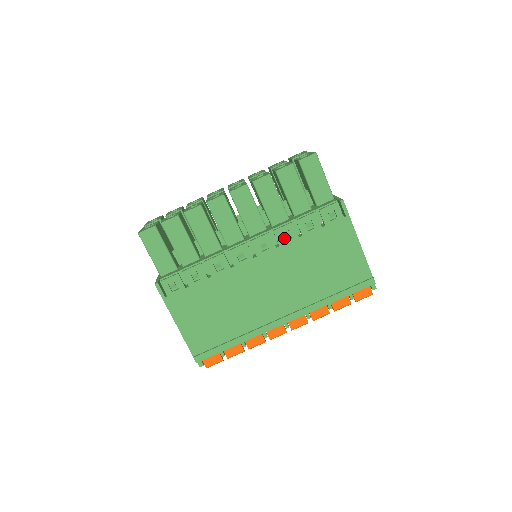
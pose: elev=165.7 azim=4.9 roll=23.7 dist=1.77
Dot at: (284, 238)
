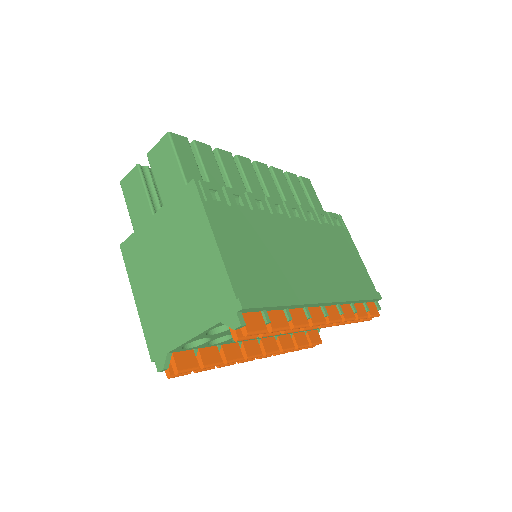
Dot at: occluded
